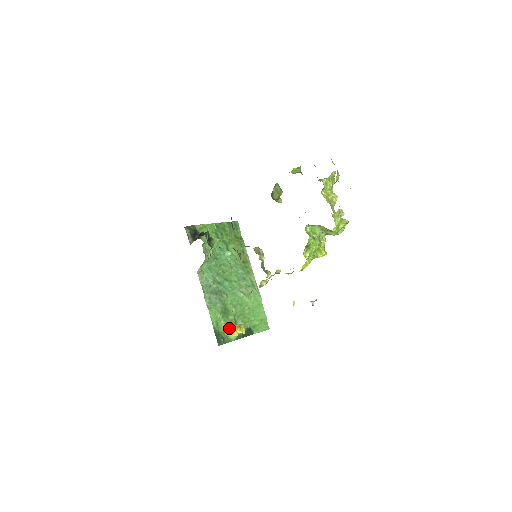
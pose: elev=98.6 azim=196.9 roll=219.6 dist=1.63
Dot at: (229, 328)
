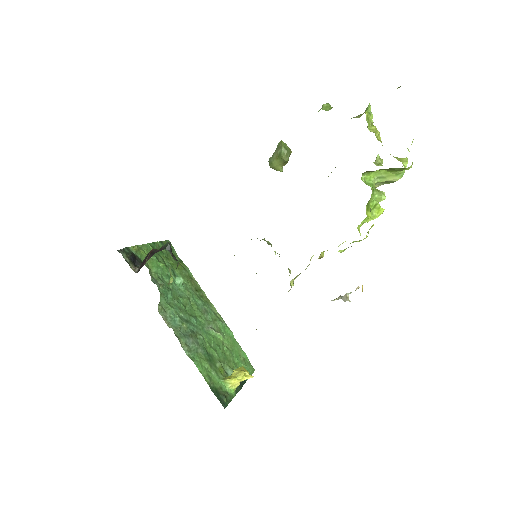
Dot at: (226, 379)
